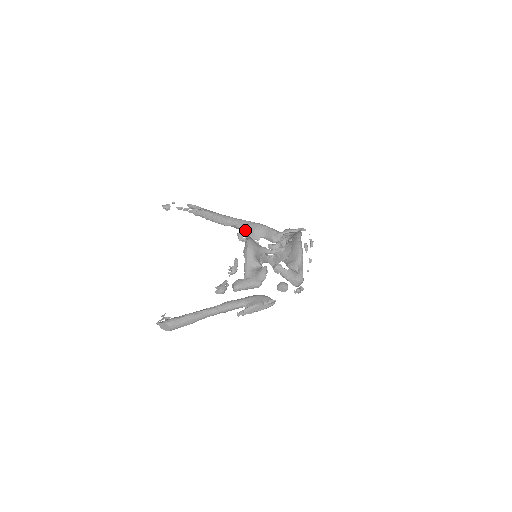
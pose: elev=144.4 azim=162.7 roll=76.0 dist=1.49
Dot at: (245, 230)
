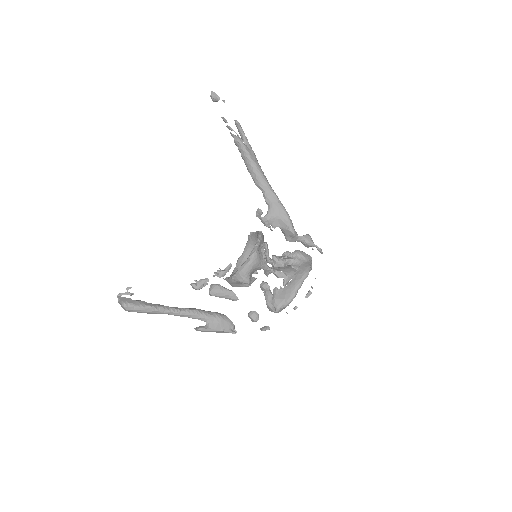
Dot at: (269, 208)
